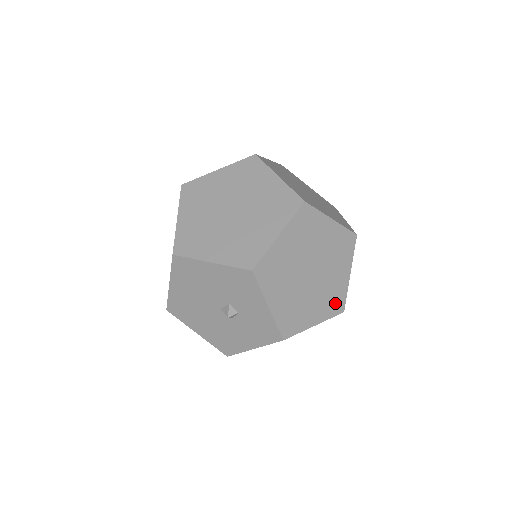
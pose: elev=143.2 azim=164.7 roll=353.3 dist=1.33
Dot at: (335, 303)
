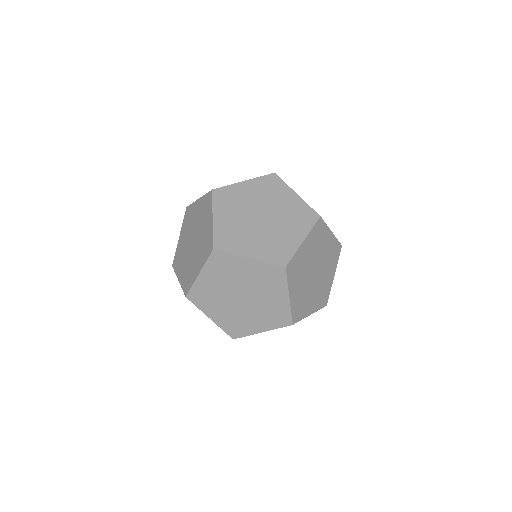
Dot at: (335, 253)
